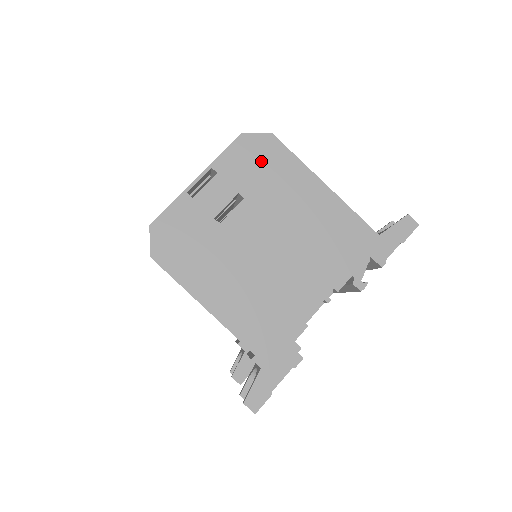
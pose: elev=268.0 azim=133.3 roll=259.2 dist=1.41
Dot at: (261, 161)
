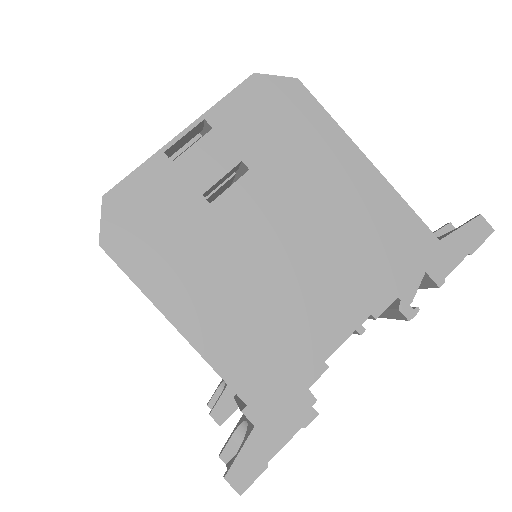
Dot at: (279, 117)
